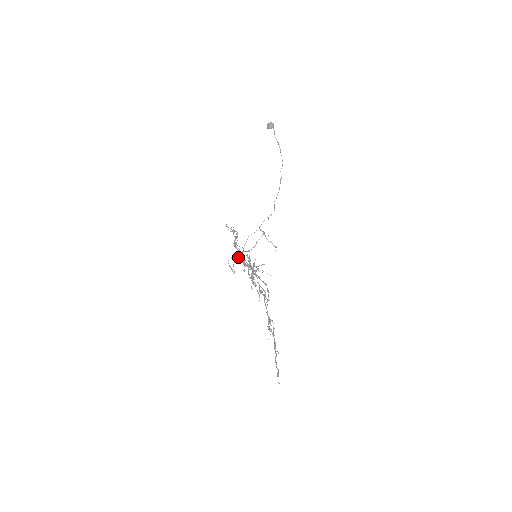
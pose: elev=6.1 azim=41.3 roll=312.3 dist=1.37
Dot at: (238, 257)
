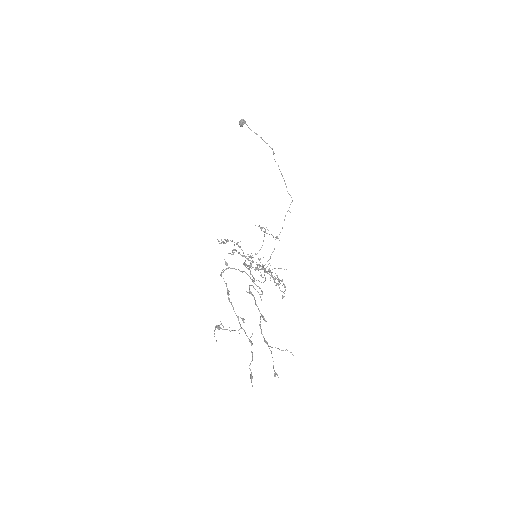
Dot at: (246, 265)
